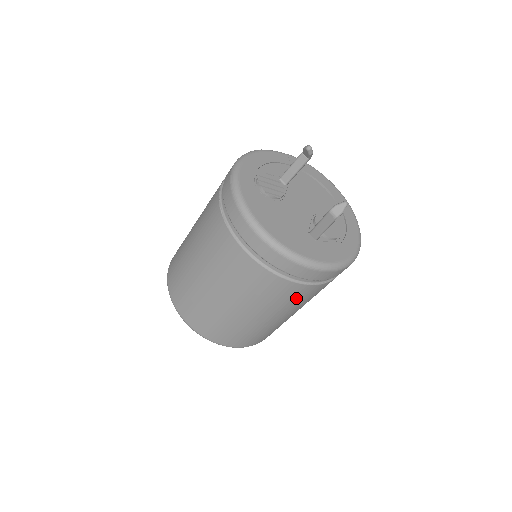
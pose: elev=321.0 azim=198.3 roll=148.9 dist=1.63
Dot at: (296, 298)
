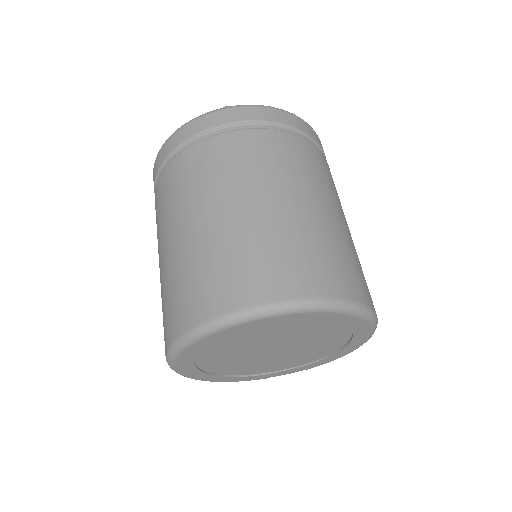
Dot at: (217, 163)
